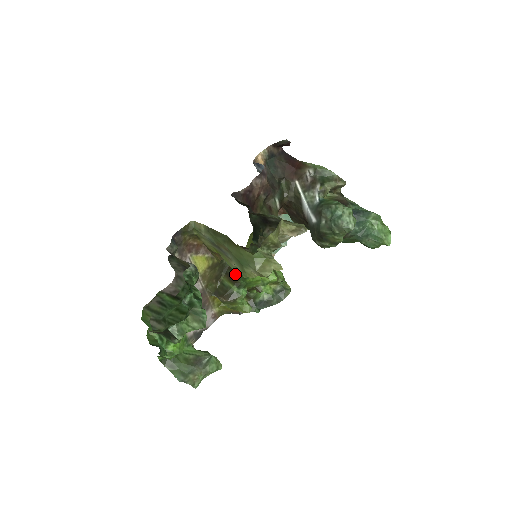
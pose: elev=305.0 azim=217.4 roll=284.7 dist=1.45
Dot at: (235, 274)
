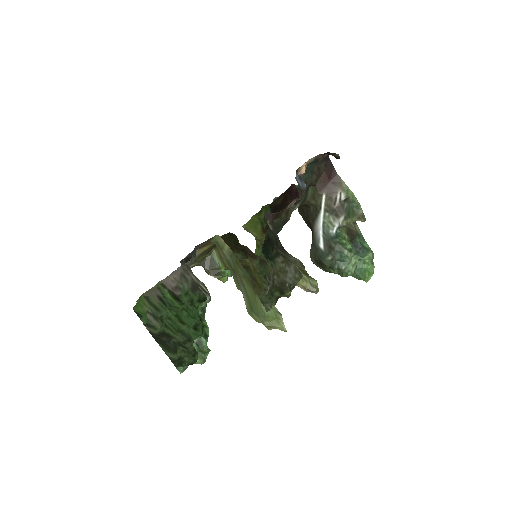
Dot at: occluded
